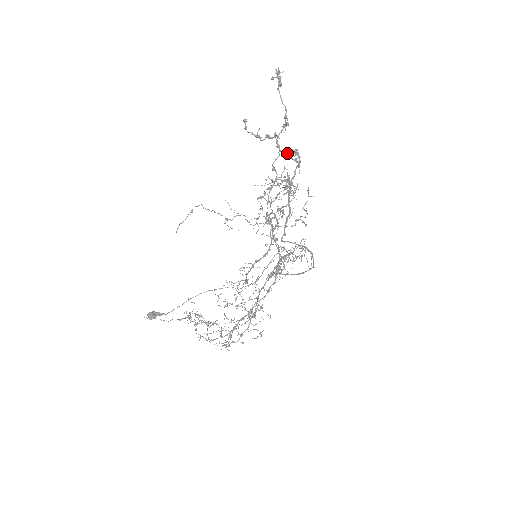
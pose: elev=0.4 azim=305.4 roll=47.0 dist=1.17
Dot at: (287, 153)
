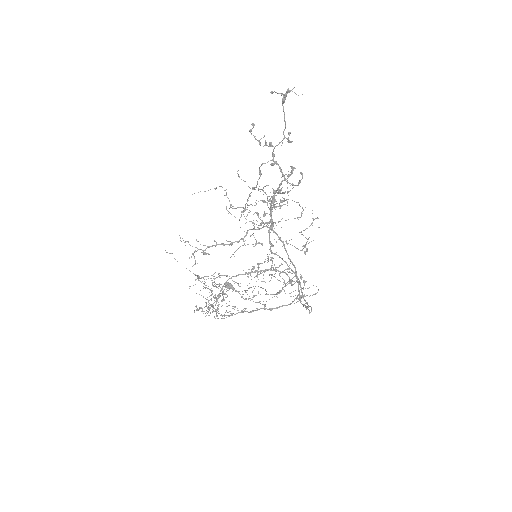
Dot at: (278, 165)
